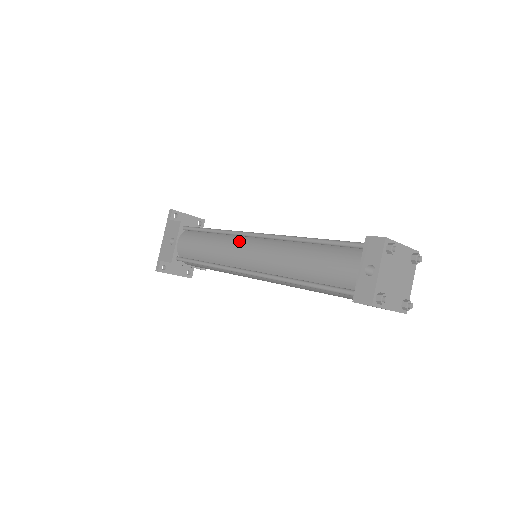
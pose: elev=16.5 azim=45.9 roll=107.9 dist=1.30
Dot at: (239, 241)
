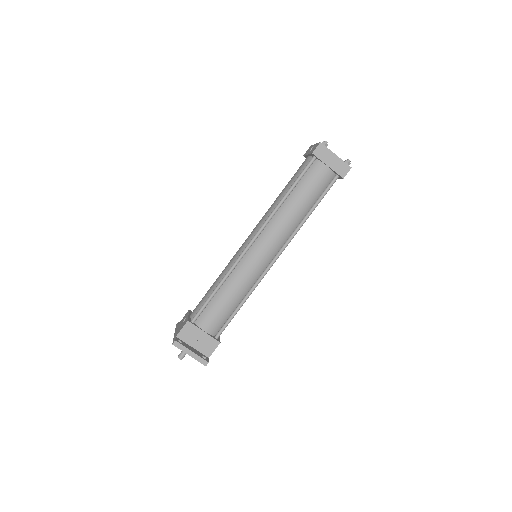
Dot at: occluded
